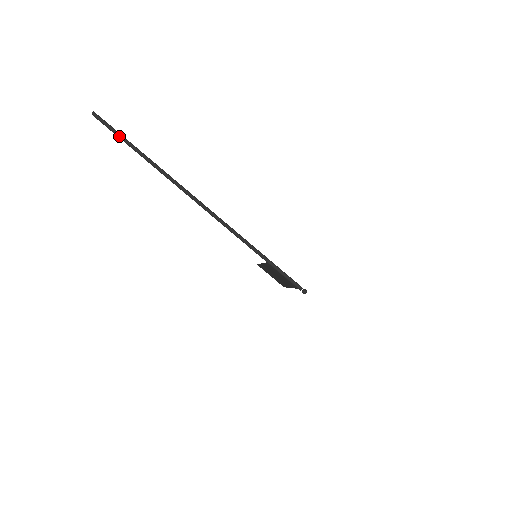
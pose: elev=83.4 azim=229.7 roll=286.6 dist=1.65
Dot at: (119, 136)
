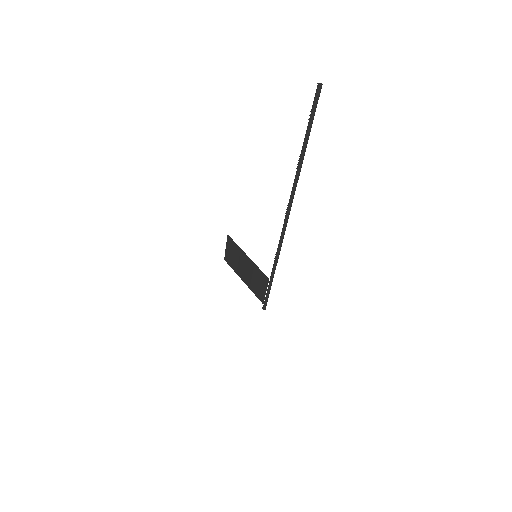
Dot at: (311, 124)
